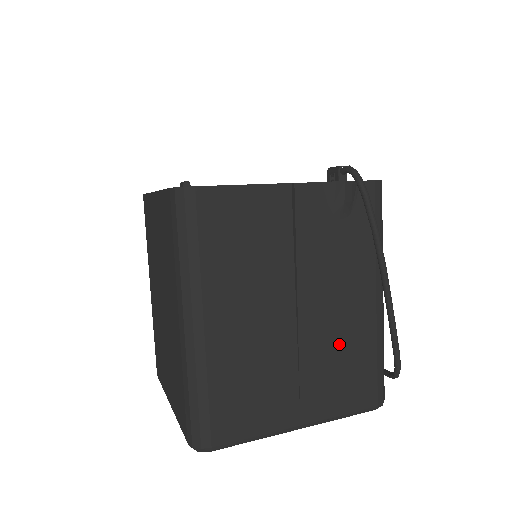
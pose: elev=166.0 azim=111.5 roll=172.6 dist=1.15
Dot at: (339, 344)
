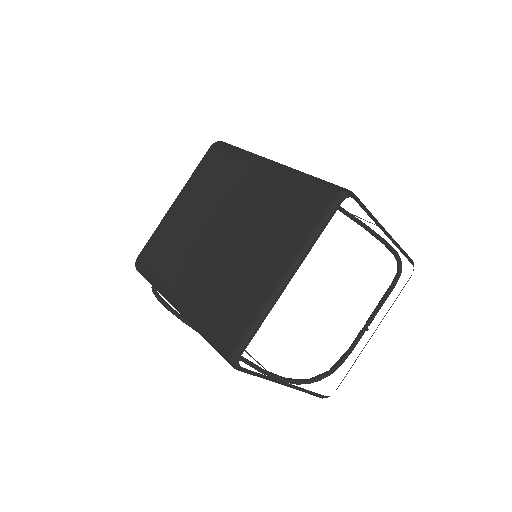
Dot at: occluded
